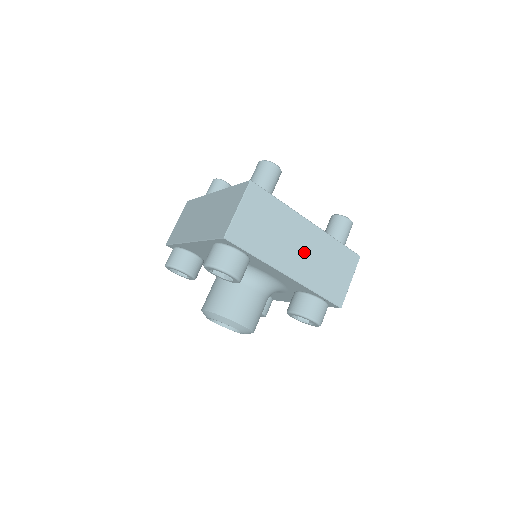
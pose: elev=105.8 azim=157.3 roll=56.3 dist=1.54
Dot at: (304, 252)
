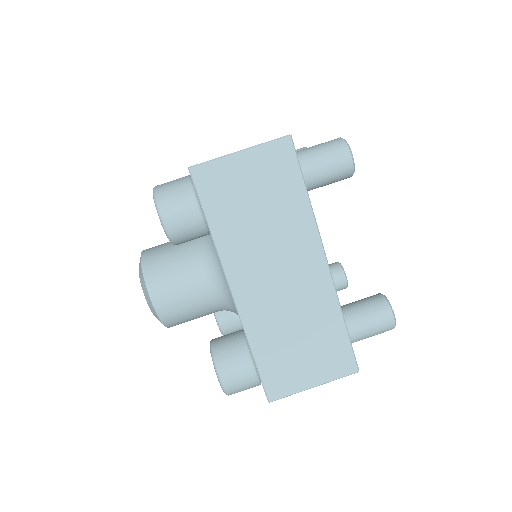
Dot at: (282, 288)
